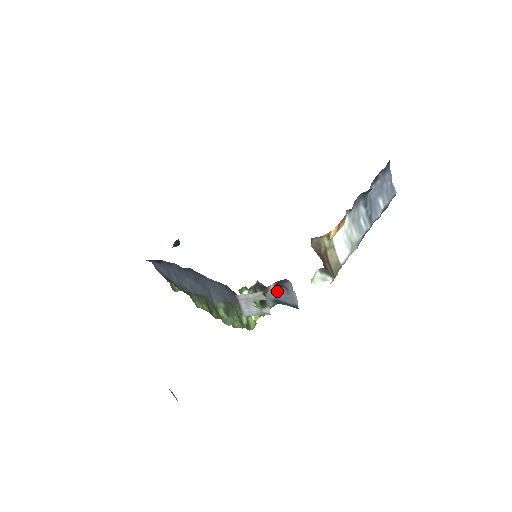
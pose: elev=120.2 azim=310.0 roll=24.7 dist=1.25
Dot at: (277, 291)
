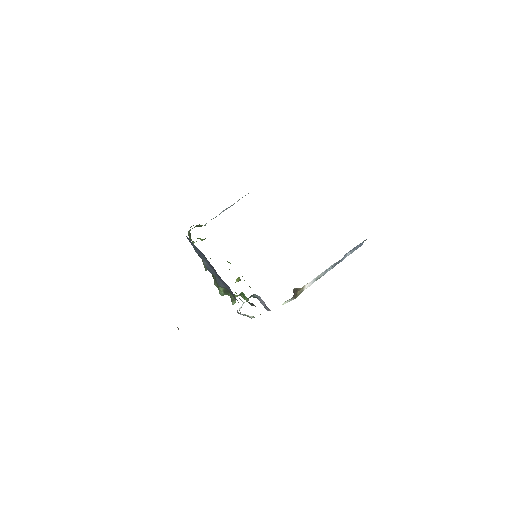
Dot at: (260, 299)
